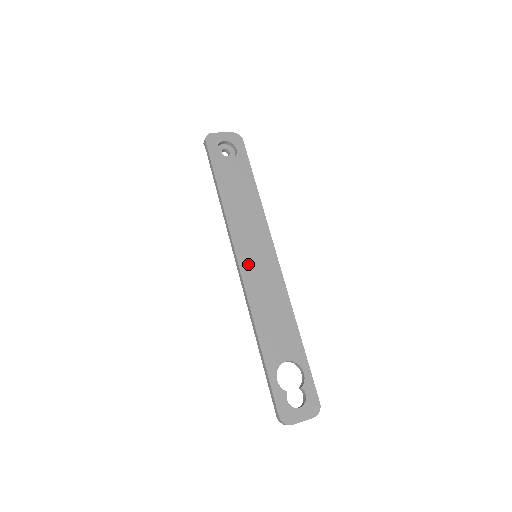
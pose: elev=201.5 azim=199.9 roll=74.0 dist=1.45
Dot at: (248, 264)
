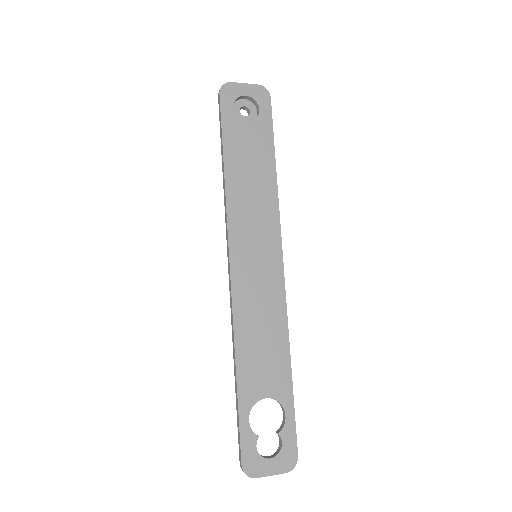
Dot at: (242, 266)
